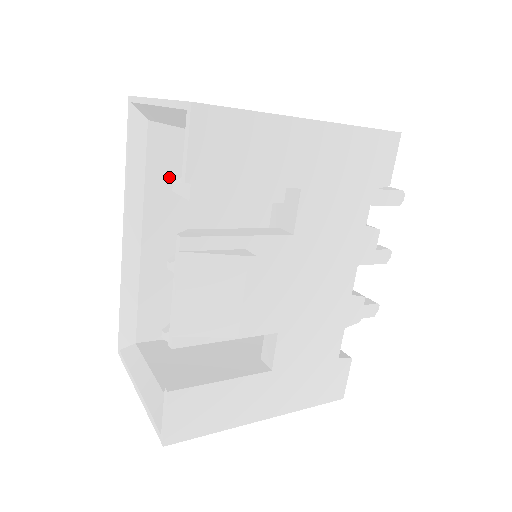
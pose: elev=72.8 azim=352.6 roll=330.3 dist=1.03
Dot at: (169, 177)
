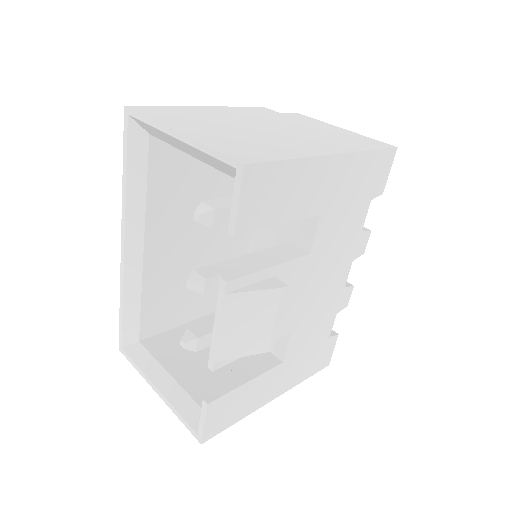
Dot at: (169, 186)
